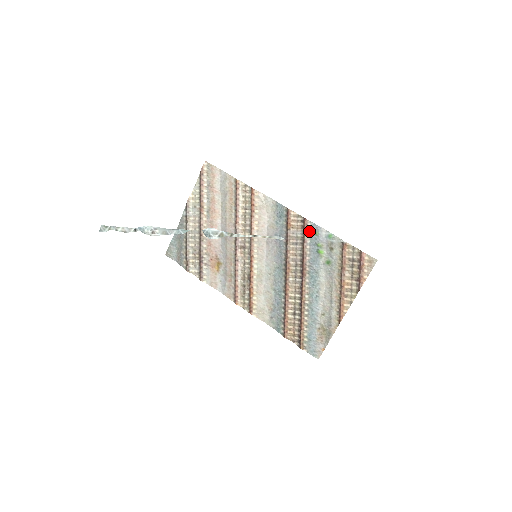
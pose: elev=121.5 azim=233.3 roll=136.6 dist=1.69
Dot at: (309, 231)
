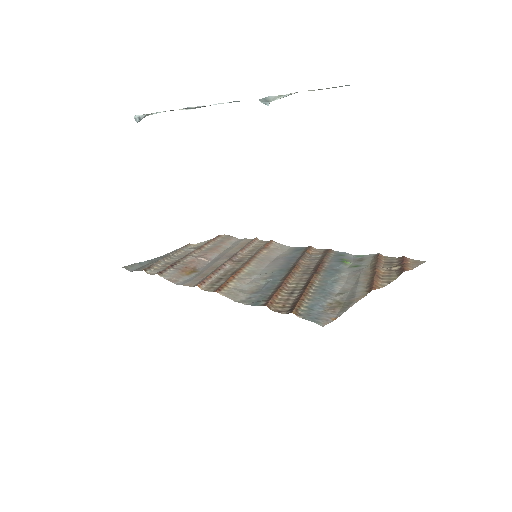
Dot at: (332, 254)
